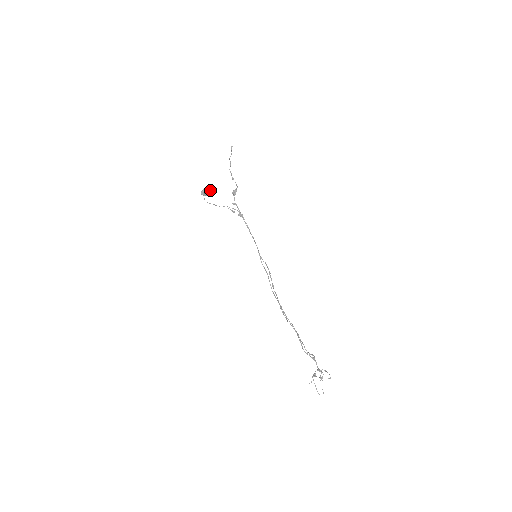
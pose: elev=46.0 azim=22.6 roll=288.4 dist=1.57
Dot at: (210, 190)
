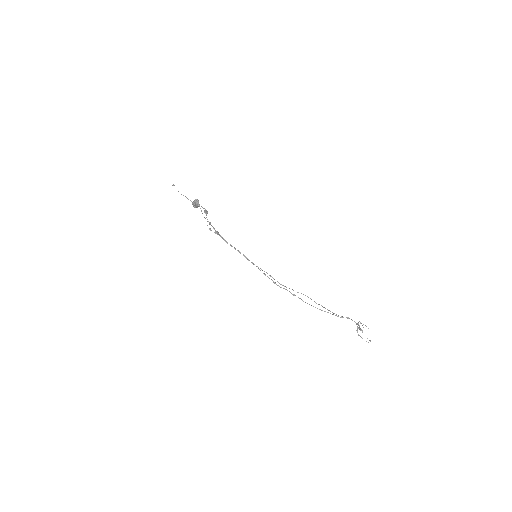
Dot at: occluded
